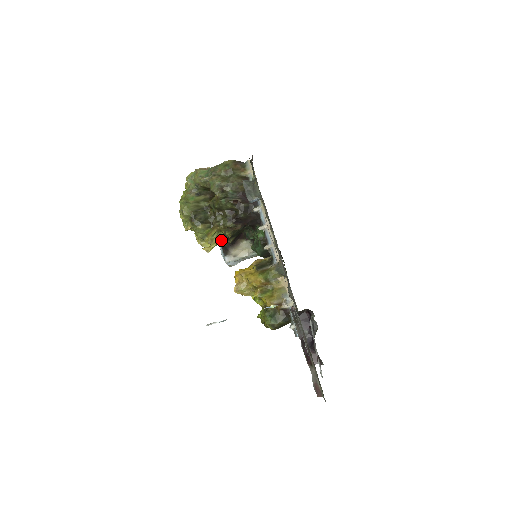
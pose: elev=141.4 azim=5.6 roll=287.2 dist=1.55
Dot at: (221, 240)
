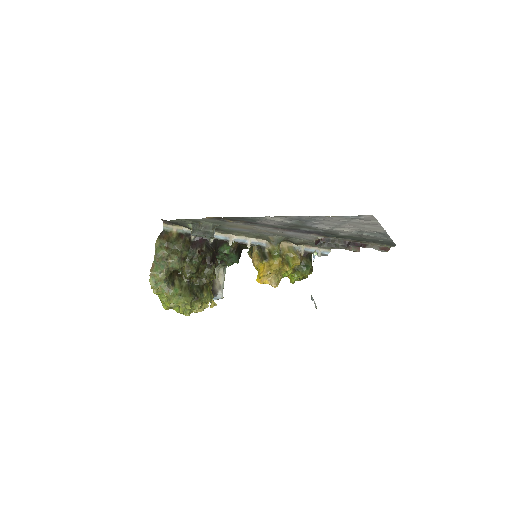
Dot at: occluded
